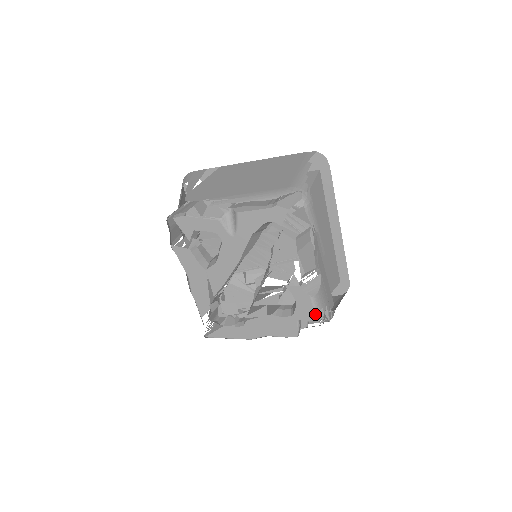
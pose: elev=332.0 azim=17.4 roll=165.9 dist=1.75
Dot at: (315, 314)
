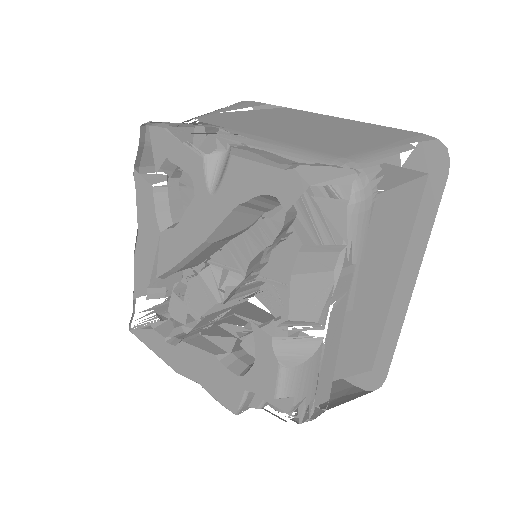
Dot at: occluded
